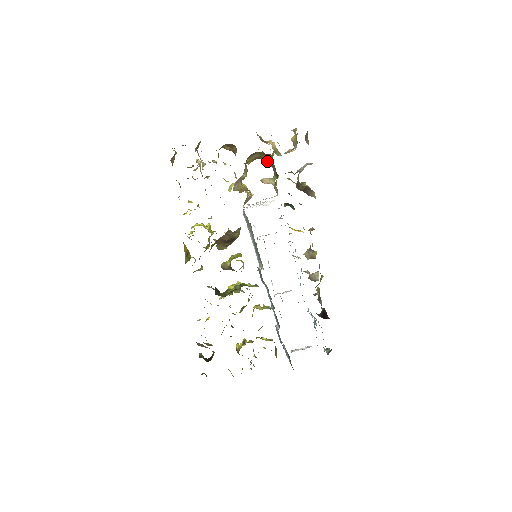
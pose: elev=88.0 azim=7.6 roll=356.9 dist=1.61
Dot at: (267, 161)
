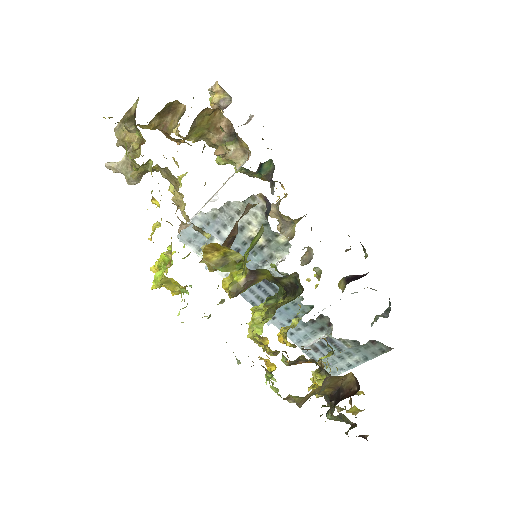
Dot at: (203, 132)
